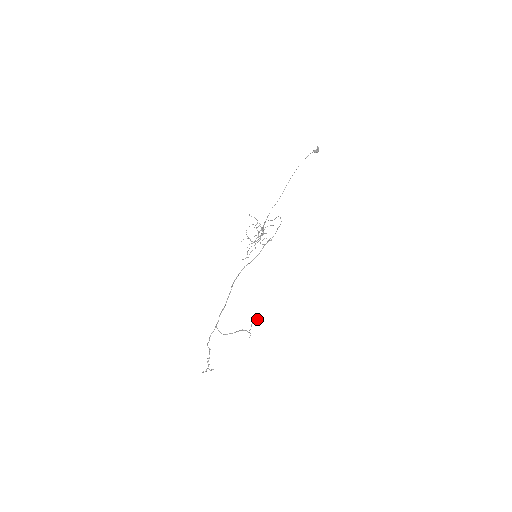
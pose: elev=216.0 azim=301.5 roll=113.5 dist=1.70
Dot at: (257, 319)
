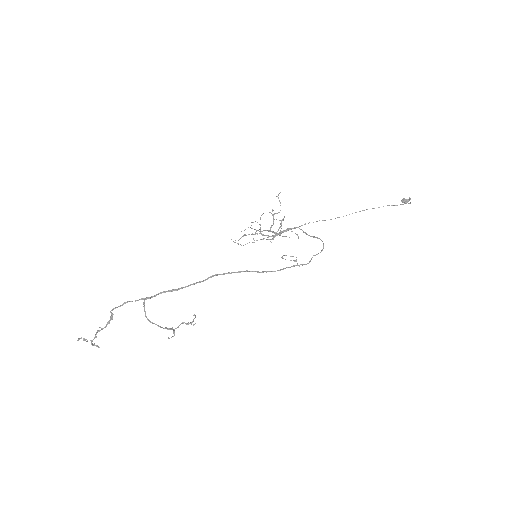
Dot at: (193, 321)
